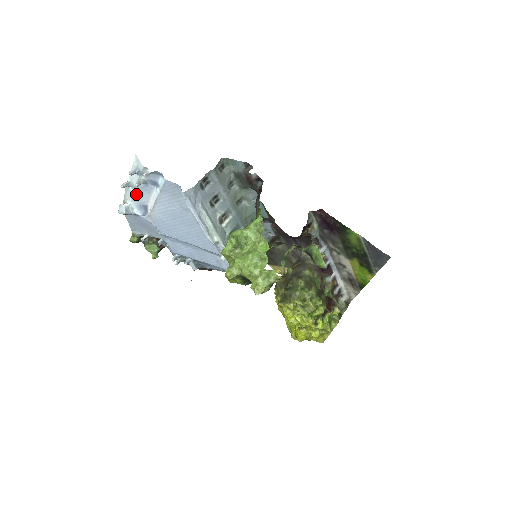
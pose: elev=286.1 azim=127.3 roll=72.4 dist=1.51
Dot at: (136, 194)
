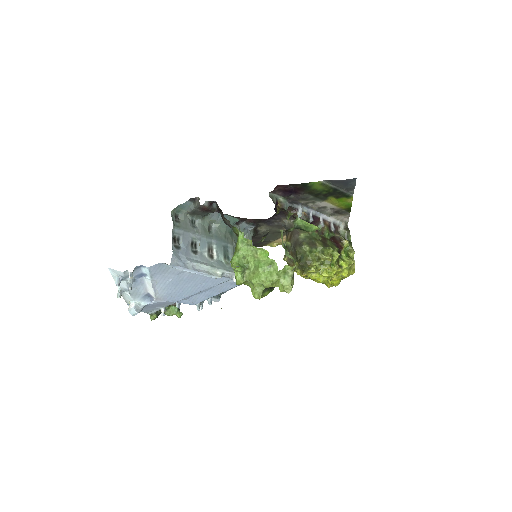
Dot at: (133, 293)
